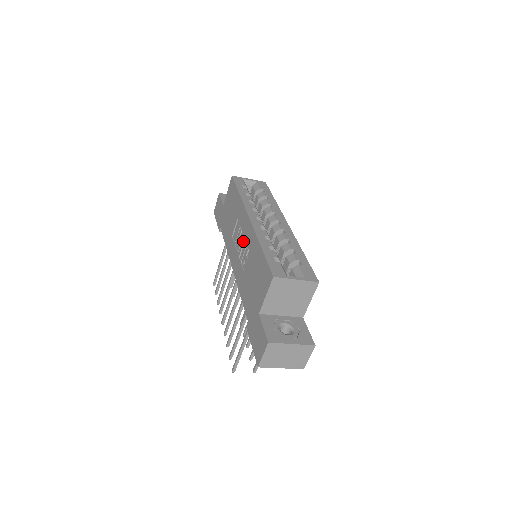
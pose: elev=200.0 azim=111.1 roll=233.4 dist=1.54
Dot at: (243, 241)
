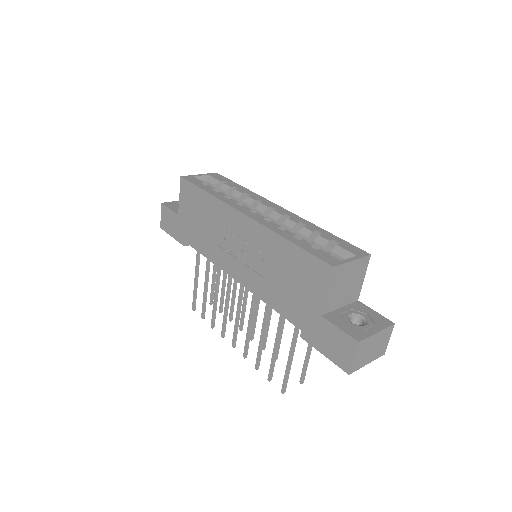
Dot at: (244, 244)
